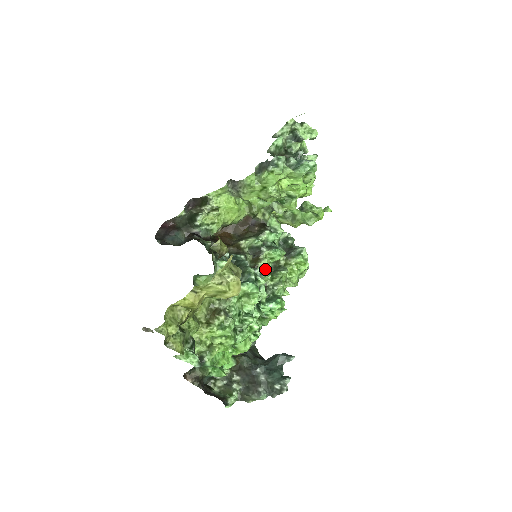
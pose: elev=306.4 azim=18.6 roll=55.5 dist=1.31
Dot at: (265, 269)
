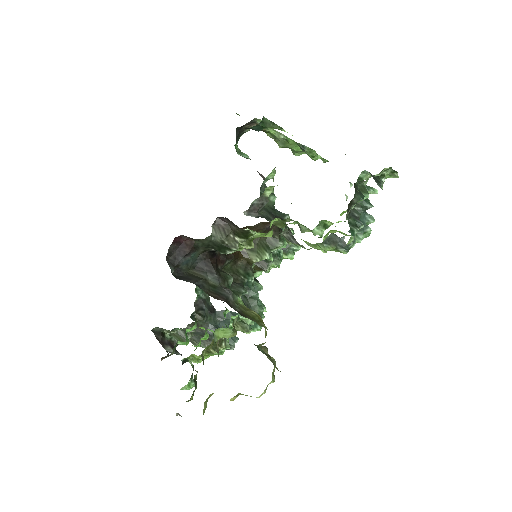
Dot at: (260, 272)
